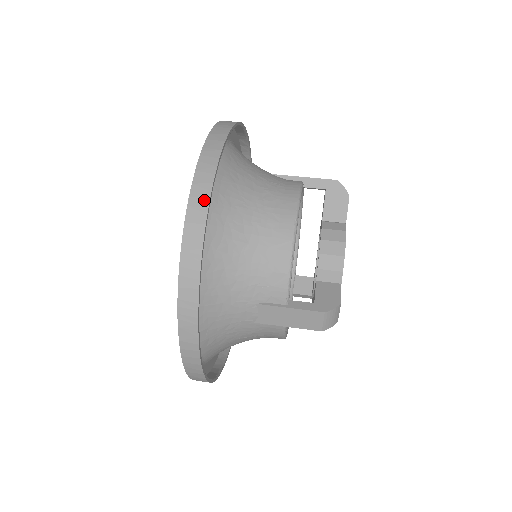
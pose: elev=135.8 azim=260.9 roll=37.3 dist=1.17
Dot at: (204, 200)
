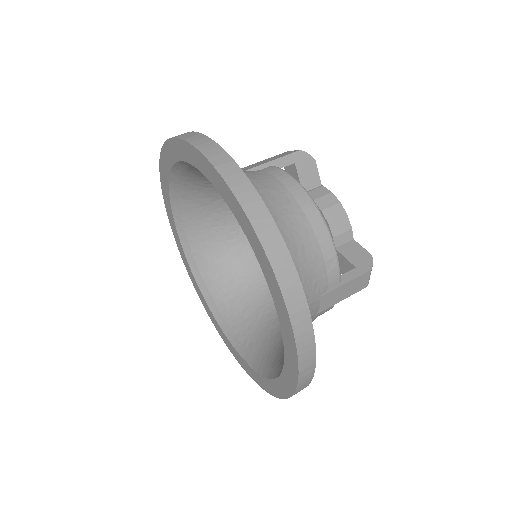
Dot at: (273, 231)
